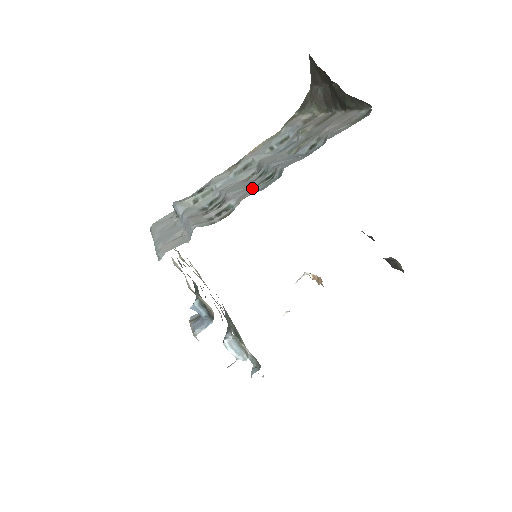
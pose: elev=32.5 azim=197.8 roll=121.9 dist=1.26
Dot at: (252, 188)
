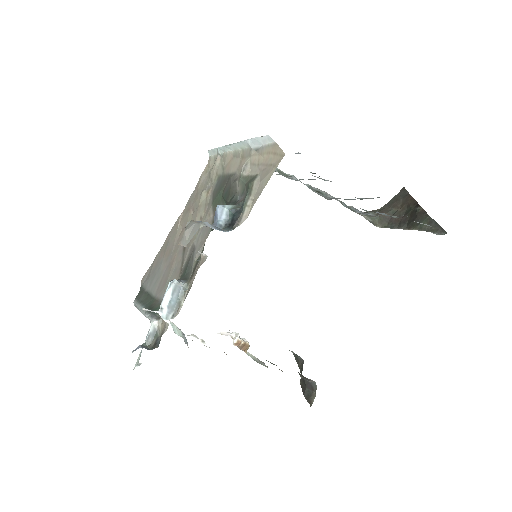
Dot at: occluded
